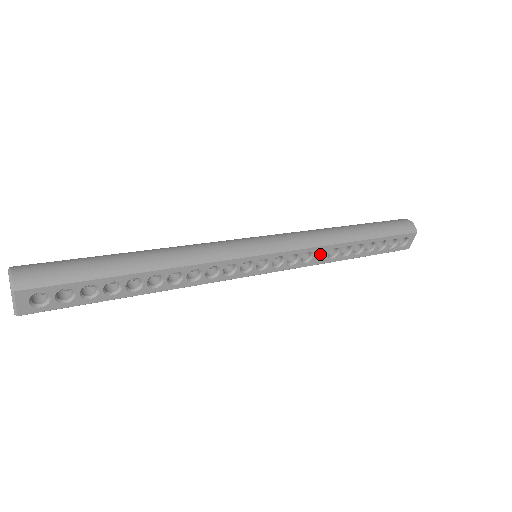
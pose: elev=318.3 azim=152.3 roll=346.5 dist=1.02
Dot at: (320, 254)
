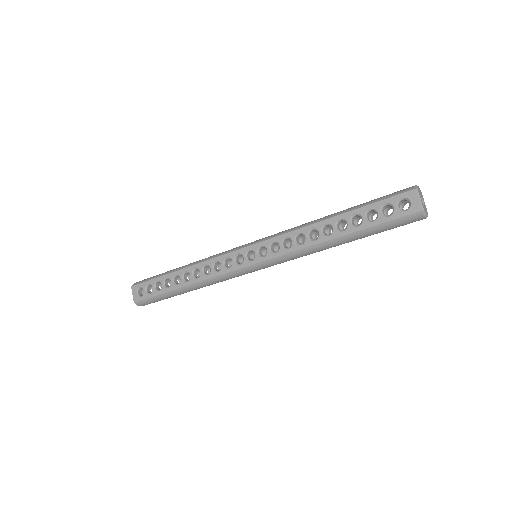
Dot at: (306, 241)
